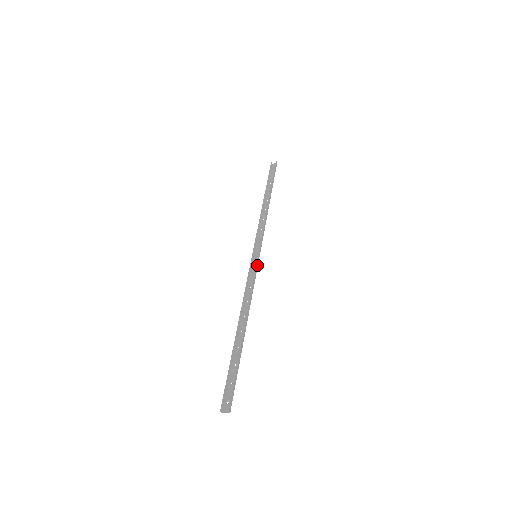
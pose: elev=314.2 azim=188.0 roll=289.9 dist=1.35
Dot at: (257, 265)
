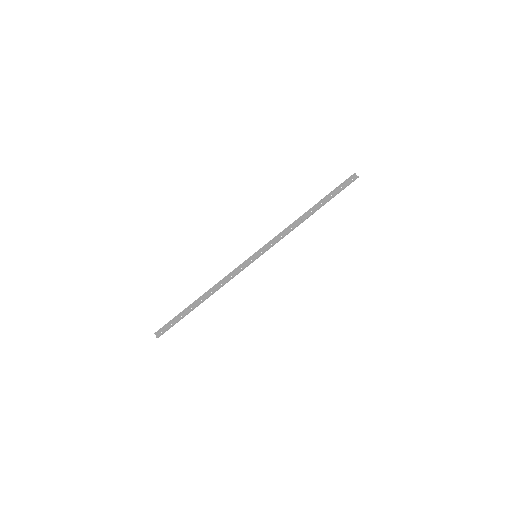
Dot at: (249, 264)
